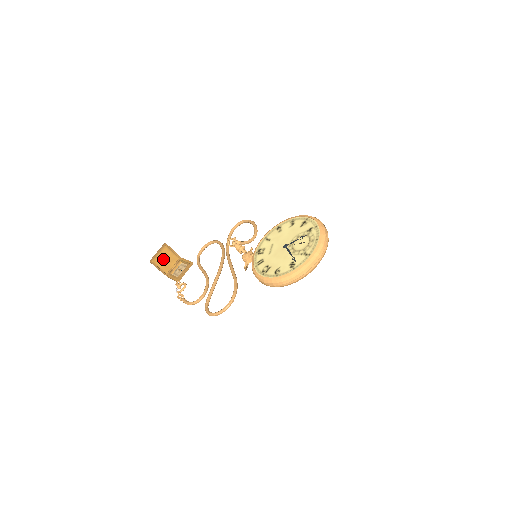
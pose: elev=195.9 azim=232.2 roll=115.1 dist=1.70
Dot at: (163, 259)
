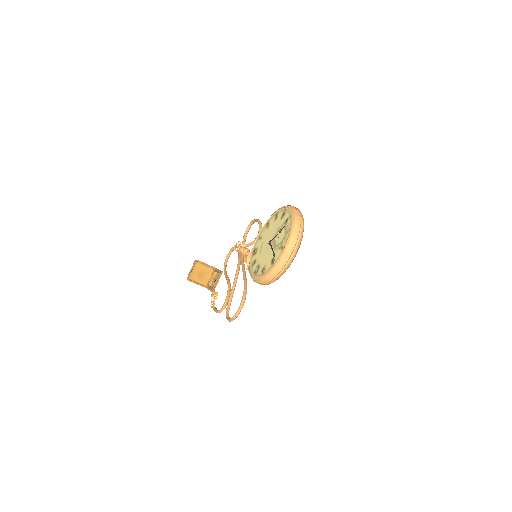
Dot at: (199, 274)
